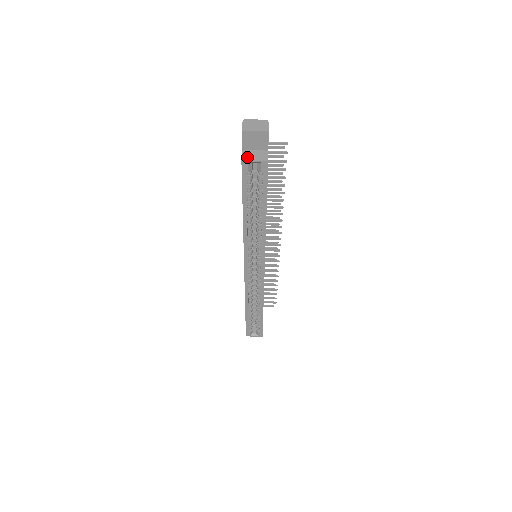
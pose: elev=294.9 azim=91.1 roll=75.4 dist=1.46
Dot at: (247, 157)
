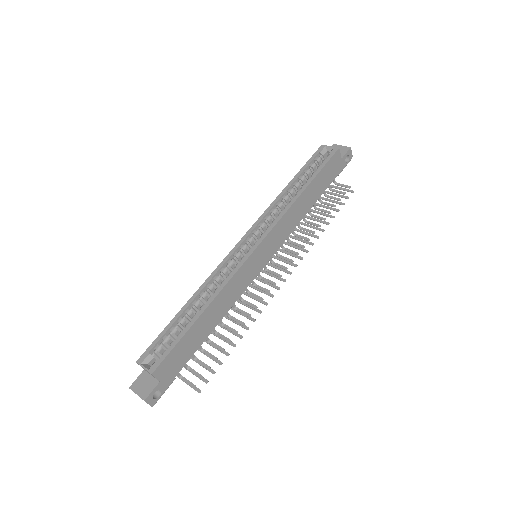
Dot at: (326, 149)
